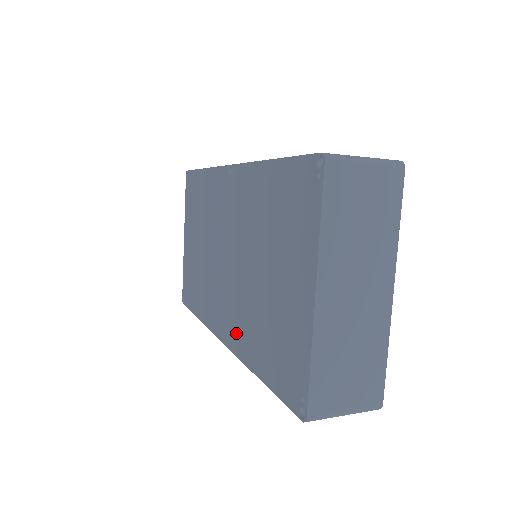
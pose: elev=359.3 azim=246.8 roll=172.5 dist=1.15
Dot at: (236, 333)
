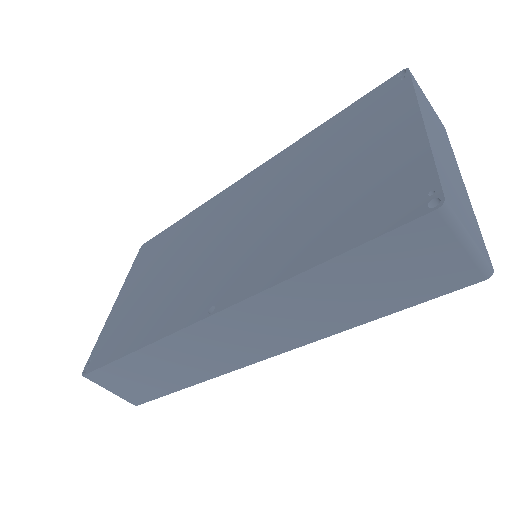
Dot at: (253, 274)
